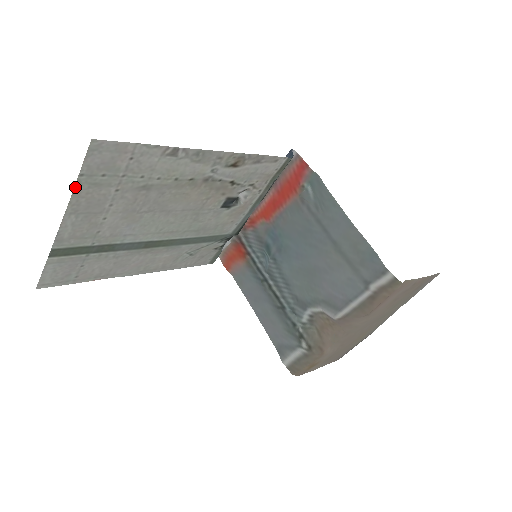
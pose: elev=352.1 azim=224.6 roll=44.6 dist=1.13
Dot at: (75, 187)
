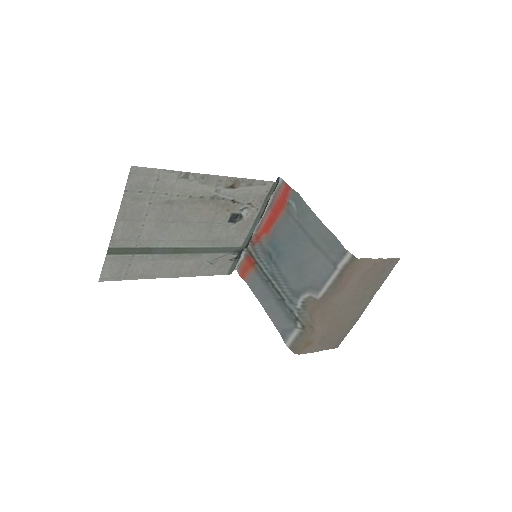
Dot at: (122, 200)
